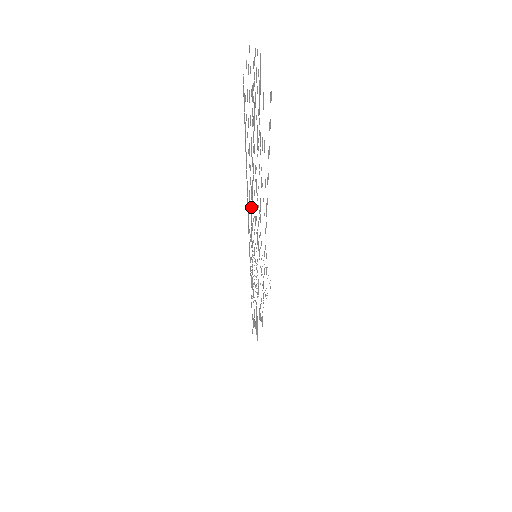
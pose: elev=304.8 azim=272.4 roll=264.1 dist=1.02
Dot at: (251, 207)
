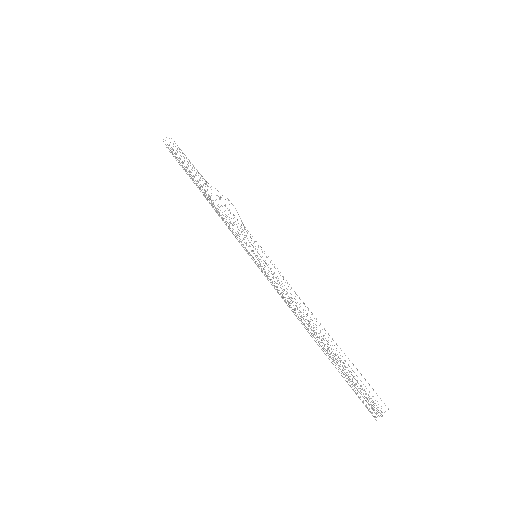
Dot at: occluded
